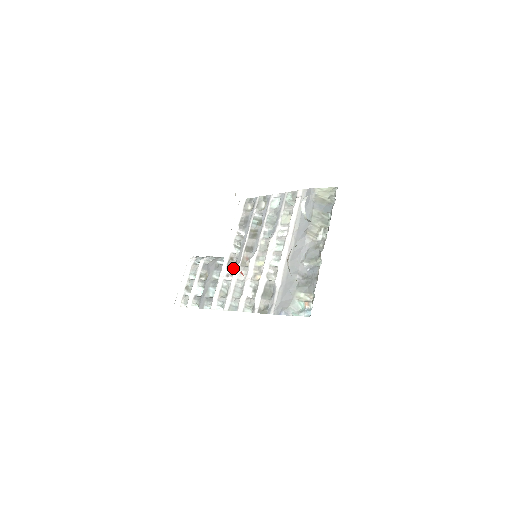
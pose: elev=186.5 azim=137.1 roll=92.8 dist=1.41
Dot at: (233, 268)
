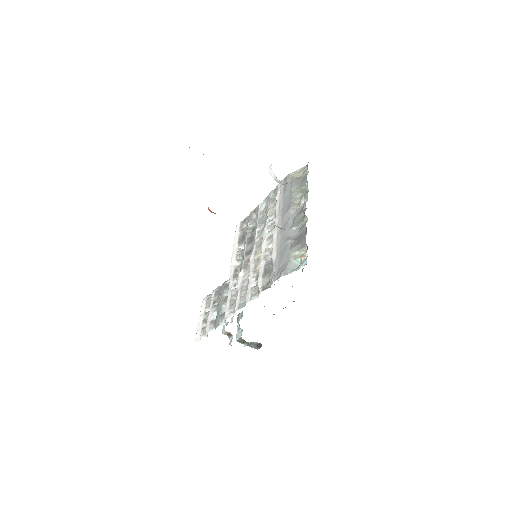
Dot at: (238, 276)
